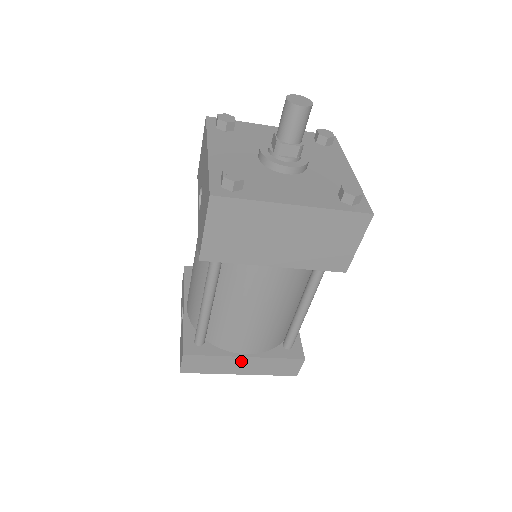
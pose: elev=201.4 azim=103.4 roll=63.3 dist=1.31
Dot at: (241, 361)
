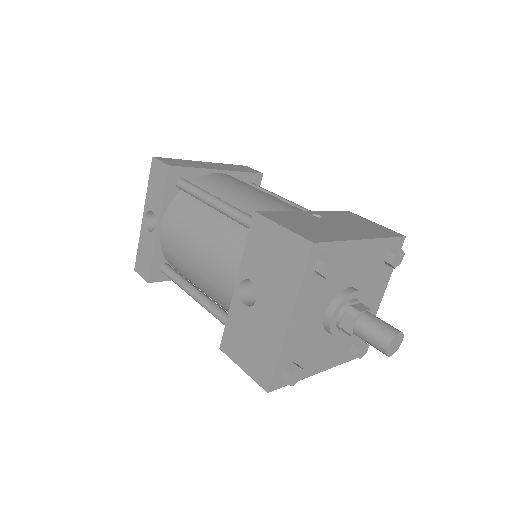
Dot at: occluded
